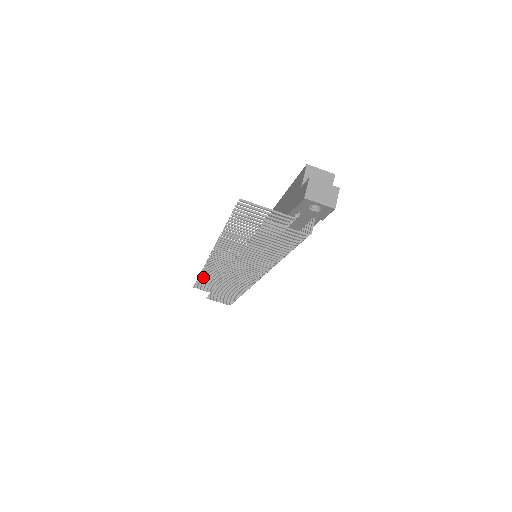
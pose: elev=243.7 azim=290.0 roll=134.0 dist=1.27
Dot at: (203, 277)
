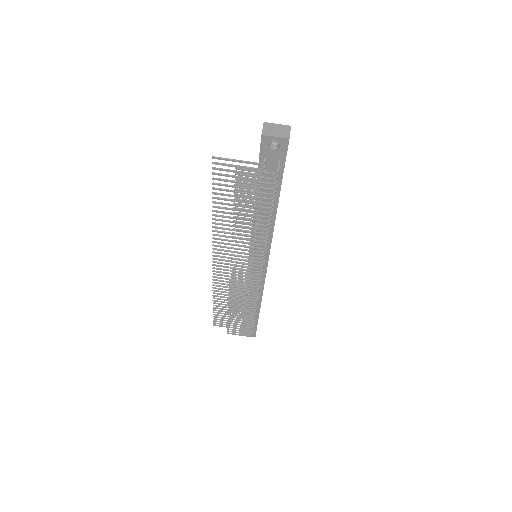
Dot at: (216, 301)
